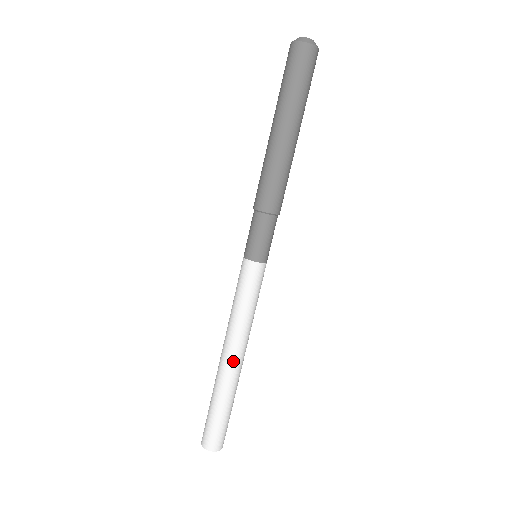
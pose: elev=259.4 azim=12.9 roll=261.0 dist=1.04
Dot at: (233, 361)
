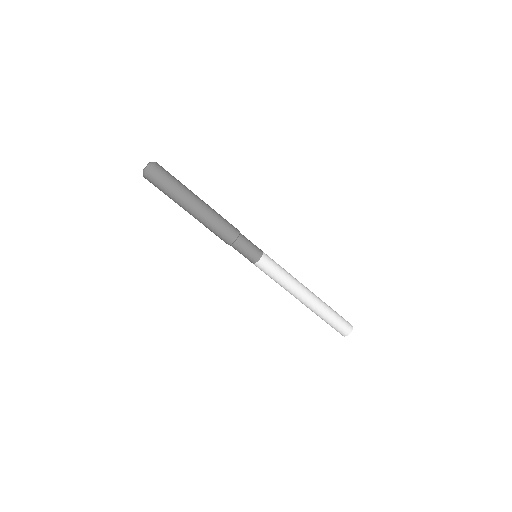
Dot at: (306, 300)
